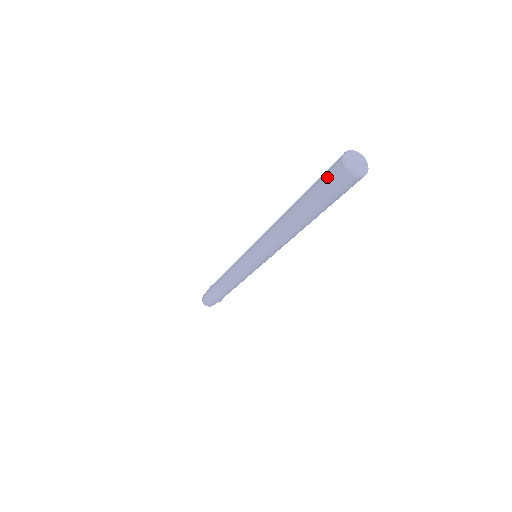
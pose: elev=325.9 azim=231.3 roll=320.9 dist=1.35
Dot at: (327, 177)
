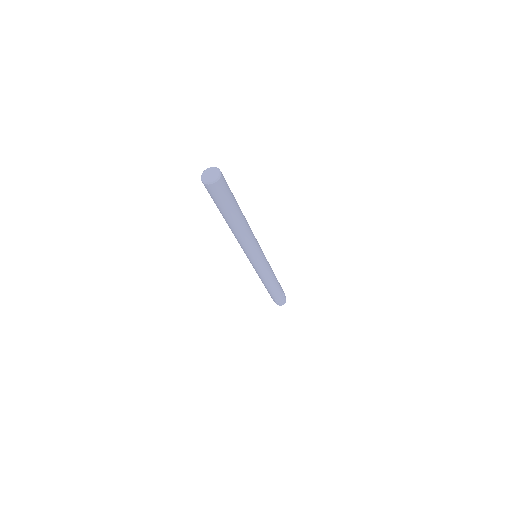
Dot at: (211, 196)
